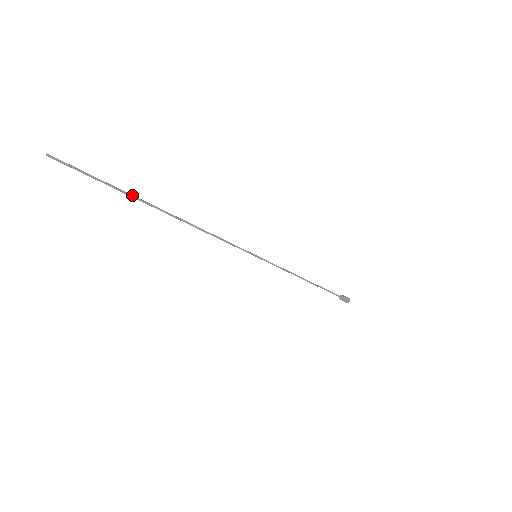
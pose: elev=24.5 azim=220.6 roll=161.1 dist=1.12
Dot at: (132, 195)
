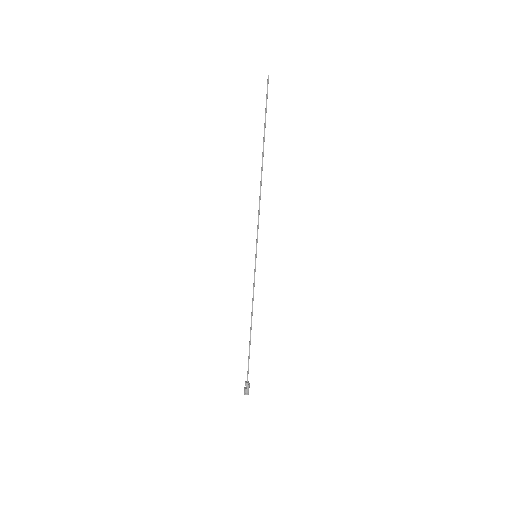
Dot at: occluded
